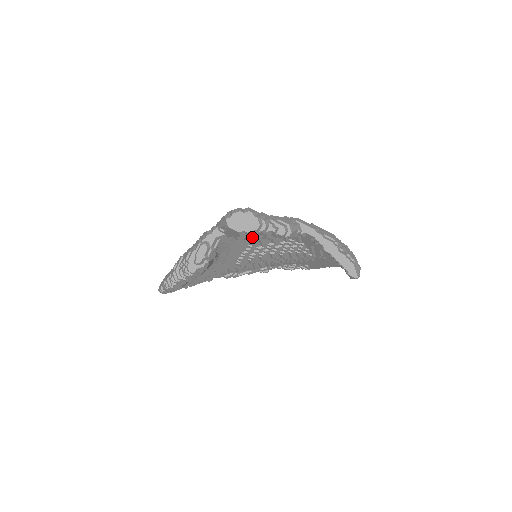
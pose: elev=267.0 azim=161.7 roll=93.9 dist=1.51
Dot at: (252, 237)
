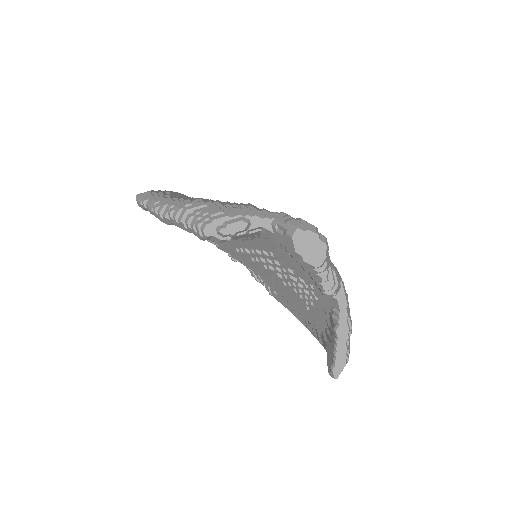
Dot at: (287, 253)
